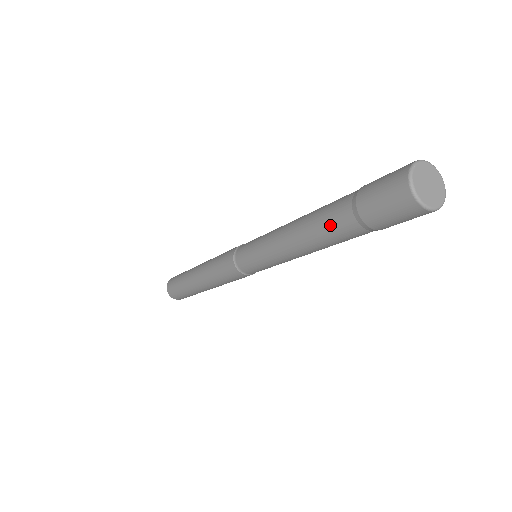
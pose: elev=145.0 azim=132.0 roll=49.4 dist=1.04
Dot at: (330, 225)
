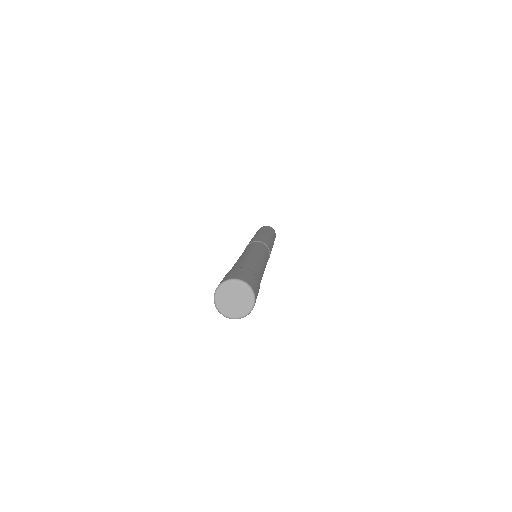
Dot at: occluded
